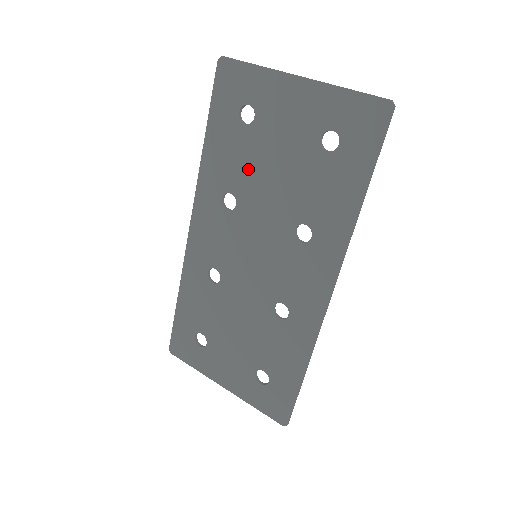
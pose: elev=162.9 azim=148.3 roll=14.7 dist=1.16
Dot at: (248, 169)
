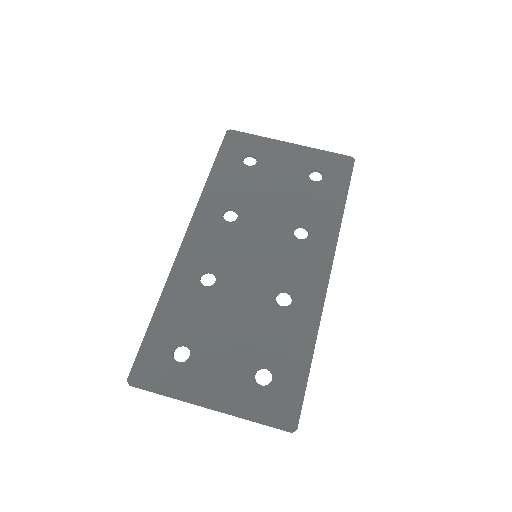
Dot at: (250, 192)
